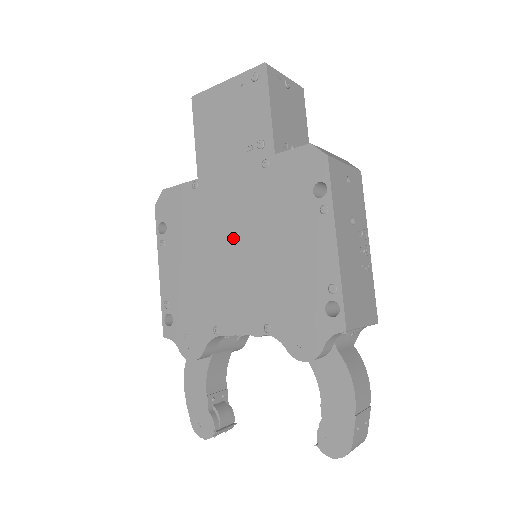
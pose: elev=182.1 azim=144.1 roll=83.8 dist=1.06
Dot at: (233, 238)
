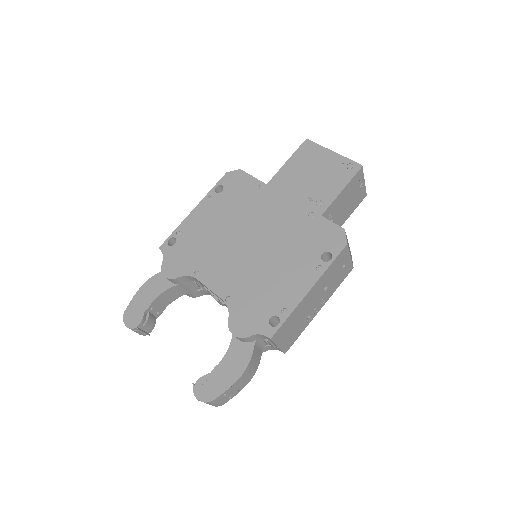
Dot at: (256, 235)
